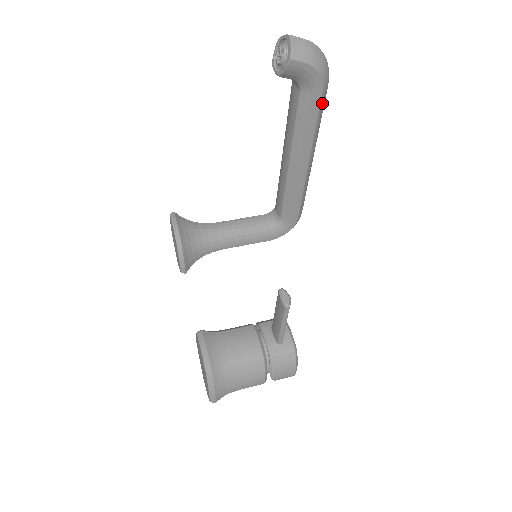
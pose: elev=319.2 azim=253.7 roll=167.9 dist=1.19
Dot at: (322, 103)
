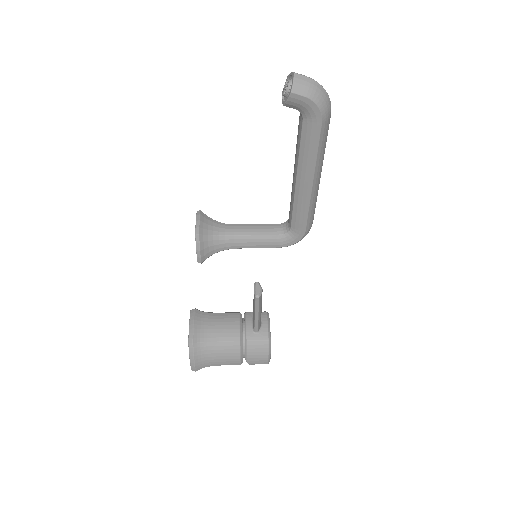
Dot at: (323, 131)
